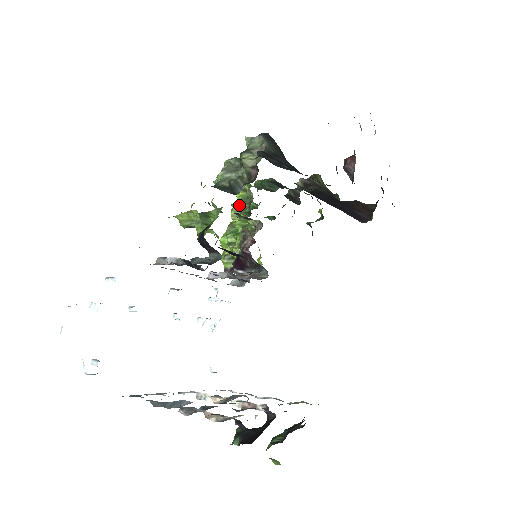
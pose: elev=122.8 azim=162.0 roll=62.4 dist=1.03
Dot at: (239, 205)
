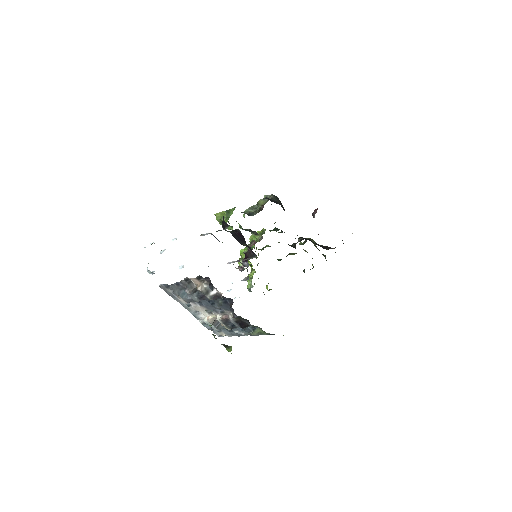
Dot at: occluded
